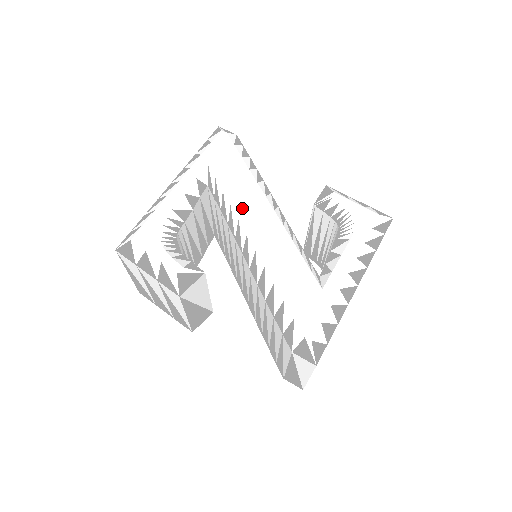
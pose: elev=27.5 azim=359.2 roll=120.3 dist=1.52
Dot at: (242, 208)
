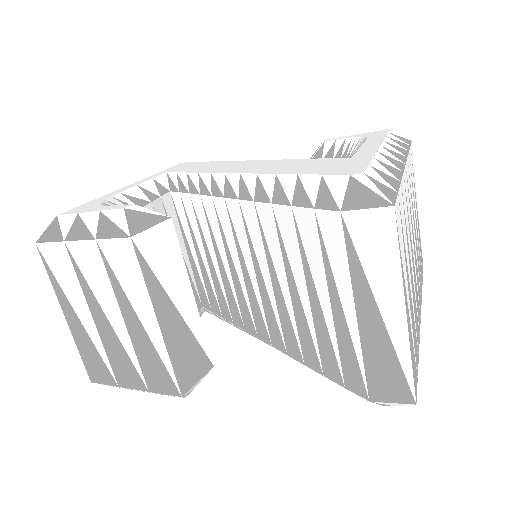
Dot at: (213, 170)
